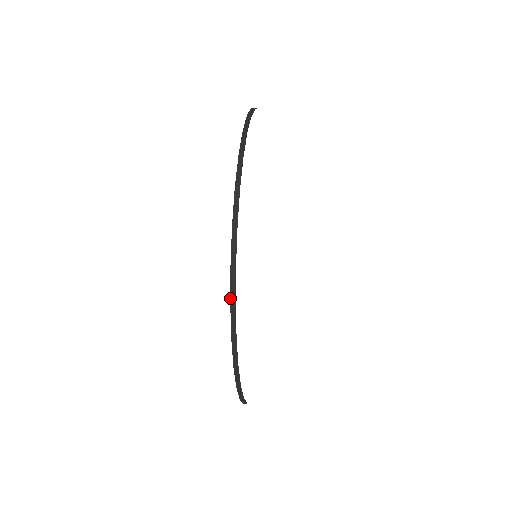
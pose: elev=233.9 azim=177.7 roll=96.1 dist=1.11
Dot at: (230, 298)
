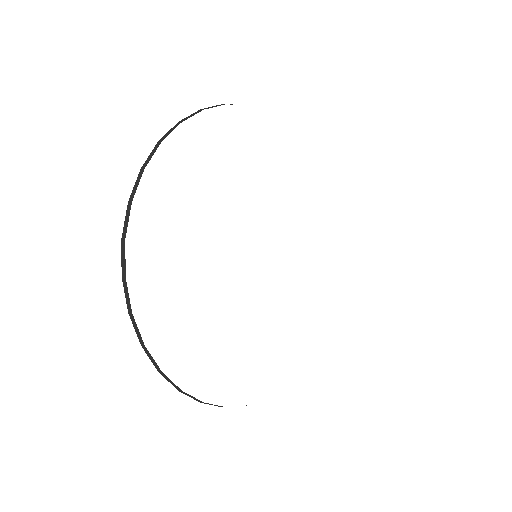
Dot at: (139, 341)
